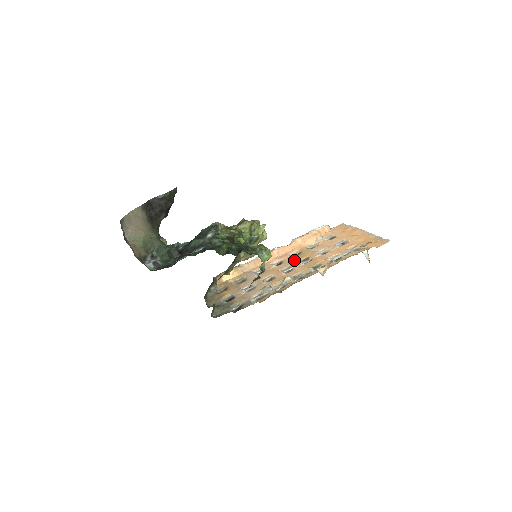
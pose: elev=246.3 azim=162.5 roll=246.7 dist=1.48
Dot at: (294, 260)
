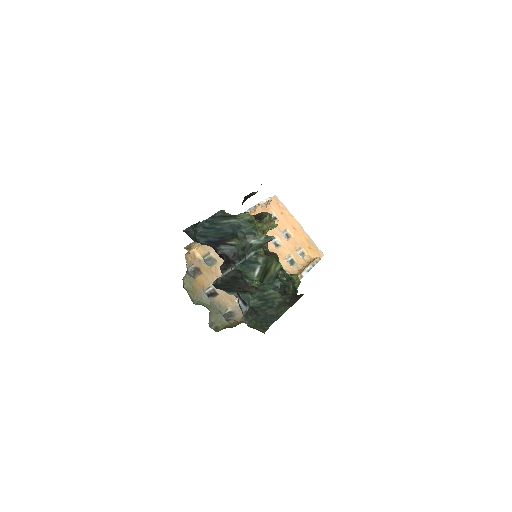
Dot at: occluded
